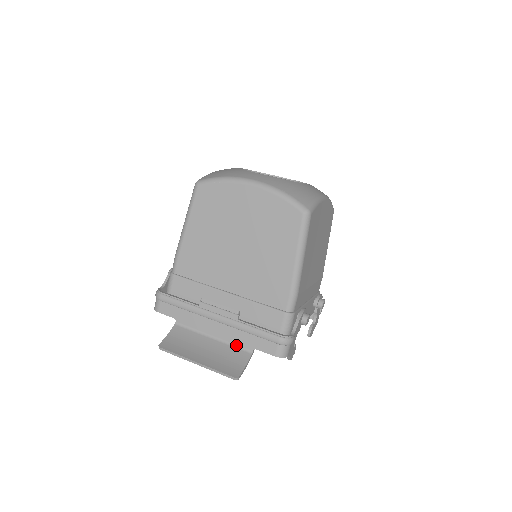
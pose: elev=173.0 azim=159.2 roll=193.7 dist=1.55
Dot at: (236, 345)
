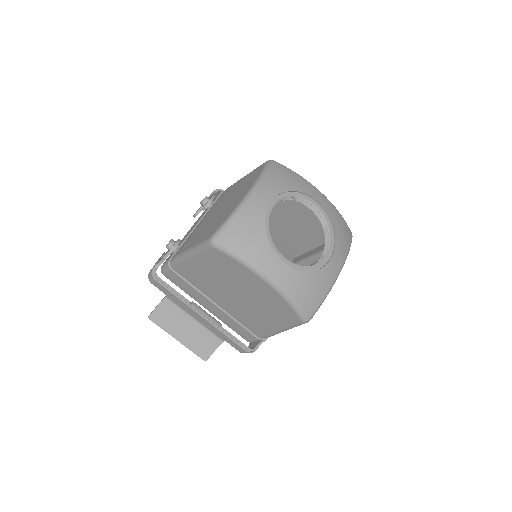
Dot at: (212, 332)
